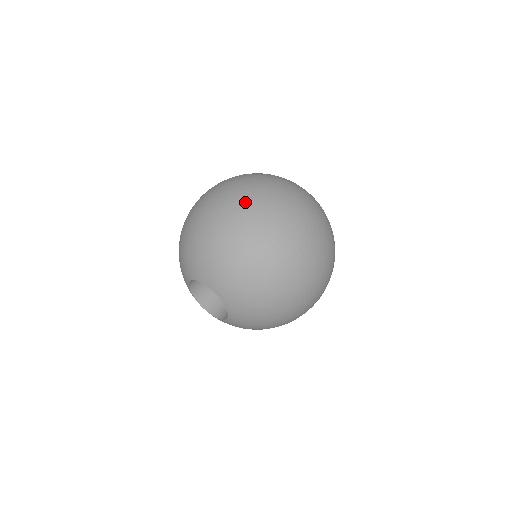
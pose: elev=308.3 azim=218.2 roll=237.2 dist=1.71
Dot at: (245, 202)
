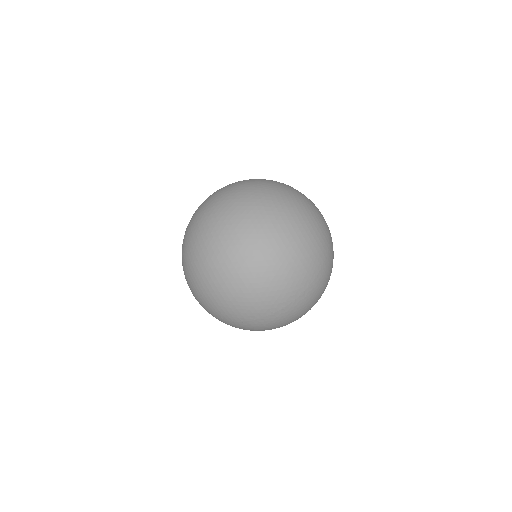
Dot at: (241, 279)
